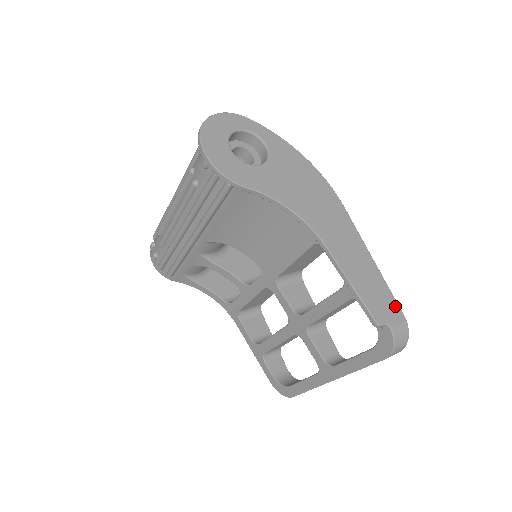
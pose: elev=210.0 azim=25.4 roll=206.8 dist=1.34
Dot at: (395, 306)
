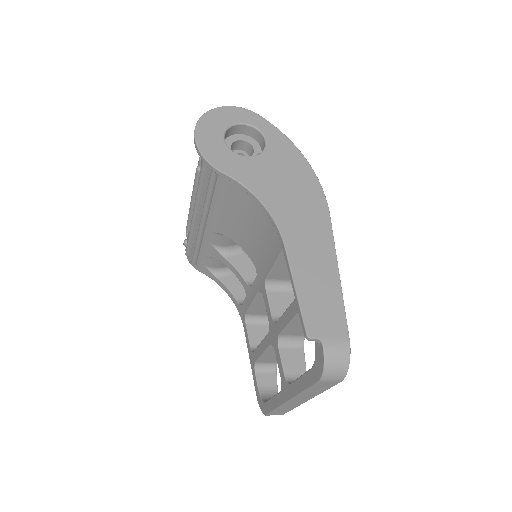
Dot at: (342, 326)
